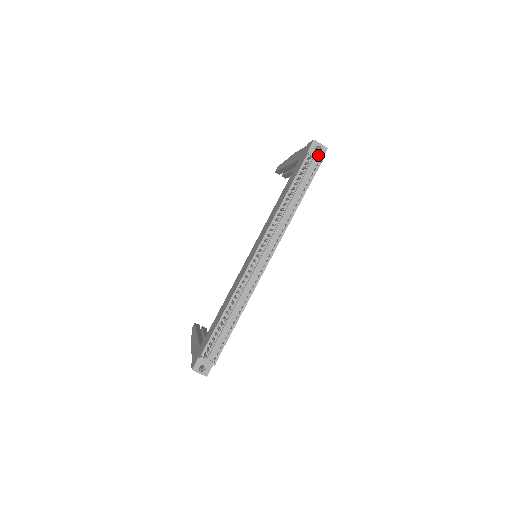
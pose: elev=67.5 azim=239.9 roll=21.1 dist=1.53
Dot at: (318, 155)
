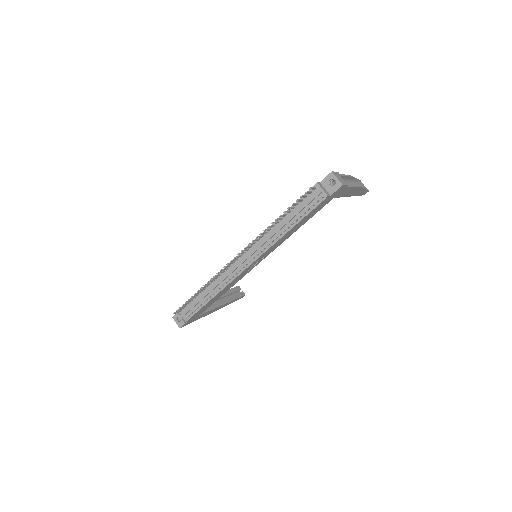
Dot at: (330, 188)
